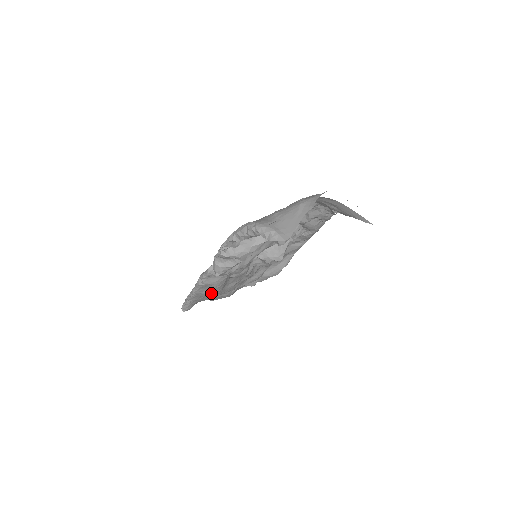
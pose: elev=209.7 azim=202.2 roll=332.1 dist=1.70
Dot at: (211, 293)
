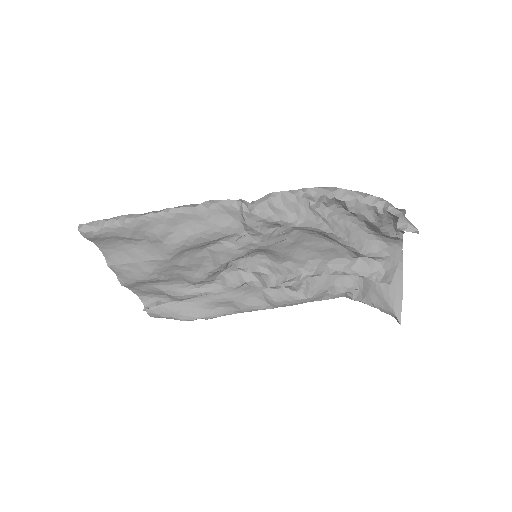
Dot at: (165, 240)
